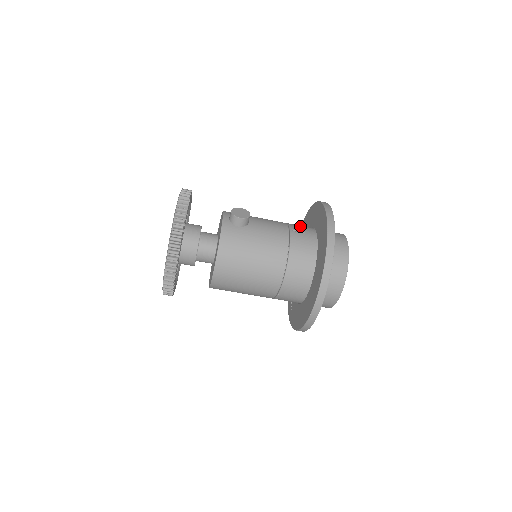
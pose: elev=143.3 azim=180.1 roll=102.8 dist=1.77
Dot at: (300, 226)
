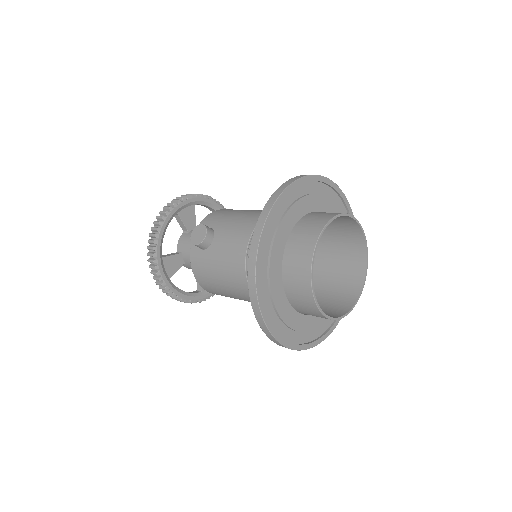
Dot at: occluded
